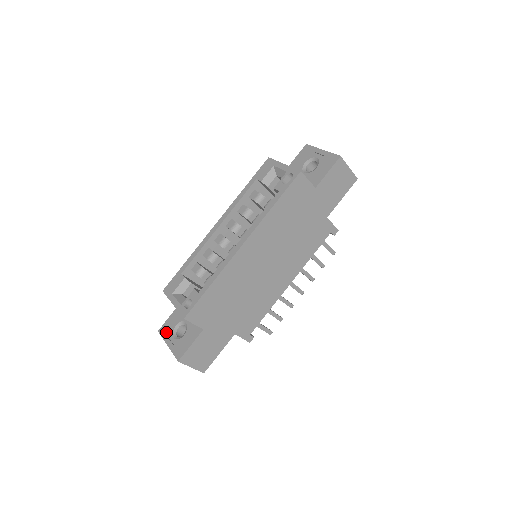
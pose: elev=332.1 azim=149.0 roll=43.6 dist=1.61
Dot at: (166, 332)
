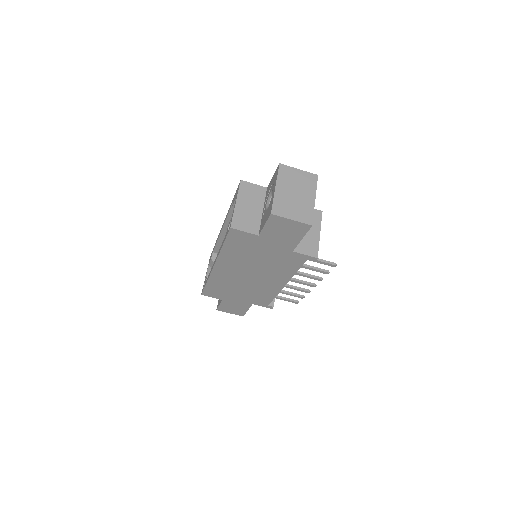
Dot at: occluded
